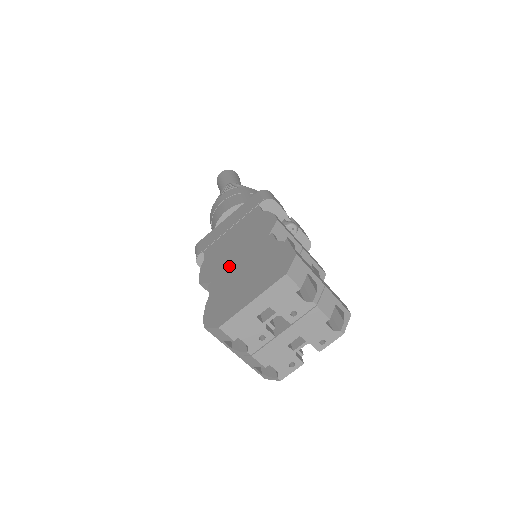
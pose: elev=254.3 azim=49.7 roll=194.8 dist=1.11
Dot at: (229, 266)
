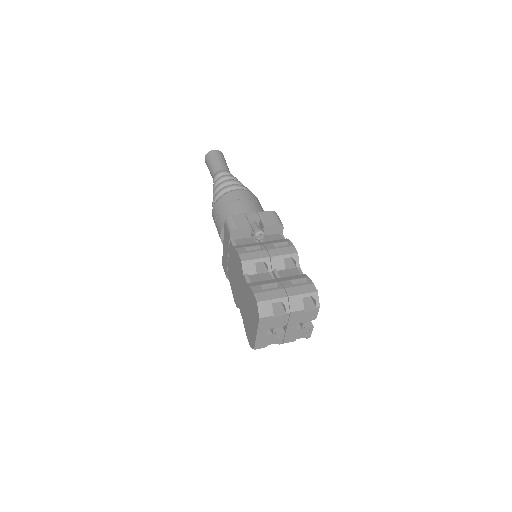
Dot at: (240, 298)
